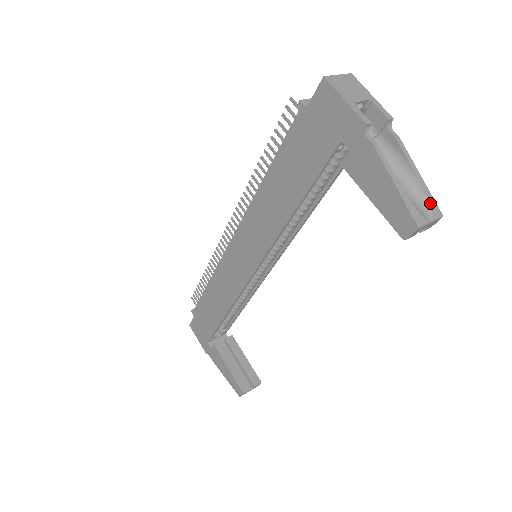
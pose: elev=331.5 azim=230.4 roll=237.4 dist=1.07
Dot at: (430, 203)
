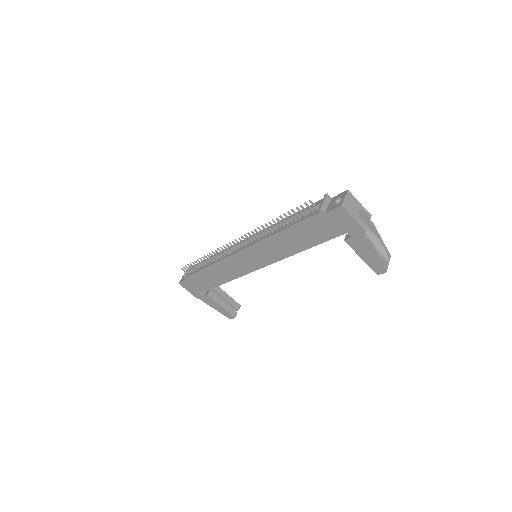
Dot at: (387, 254)
